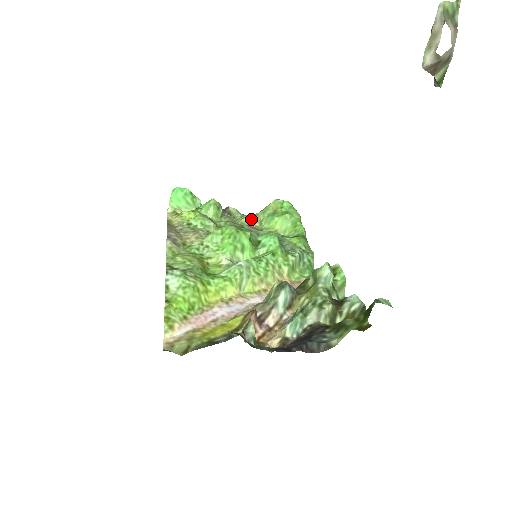
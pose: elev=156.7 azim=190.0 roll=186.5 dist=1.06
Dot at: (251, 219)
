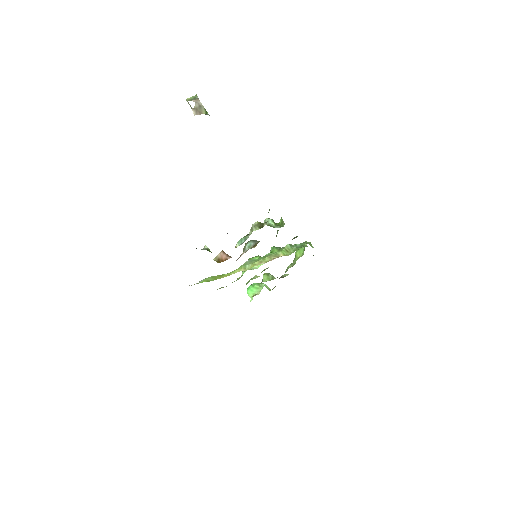
Dot at: (289, 267)
